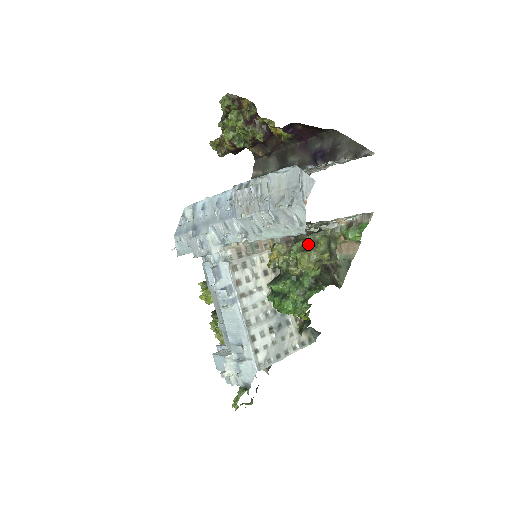
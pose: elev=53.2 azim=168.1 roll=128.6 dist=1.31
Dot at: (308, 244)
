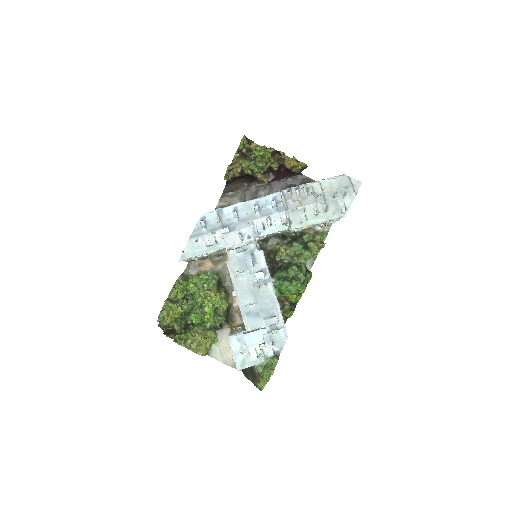
Dot at: (299, 243)
